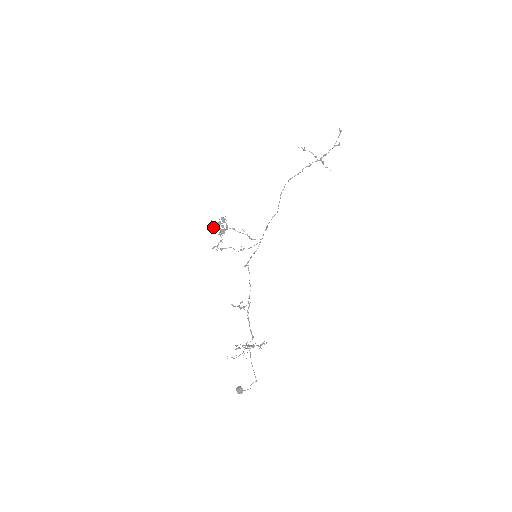
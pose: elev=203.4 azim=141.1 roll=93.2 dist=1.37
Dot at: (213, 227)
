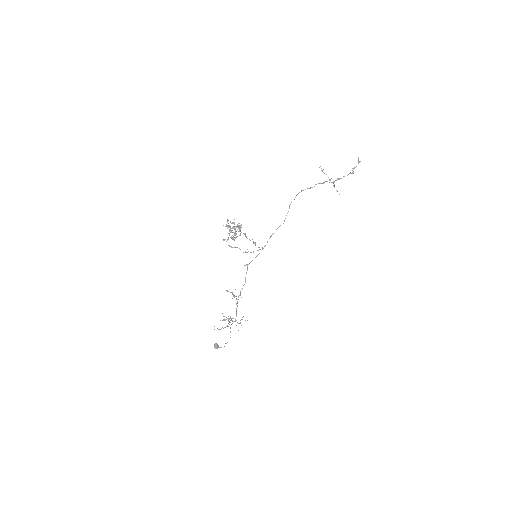
Dot at: (228, 226)
